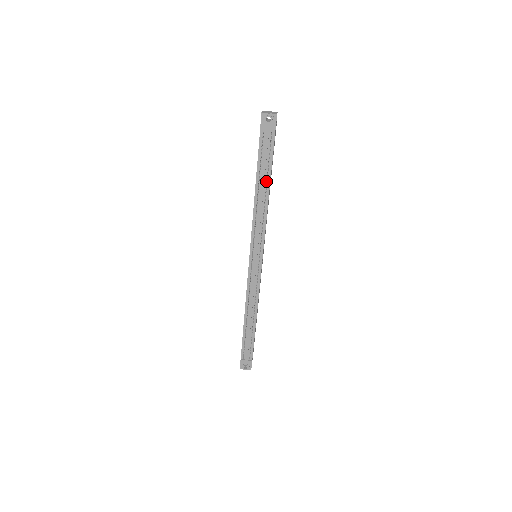
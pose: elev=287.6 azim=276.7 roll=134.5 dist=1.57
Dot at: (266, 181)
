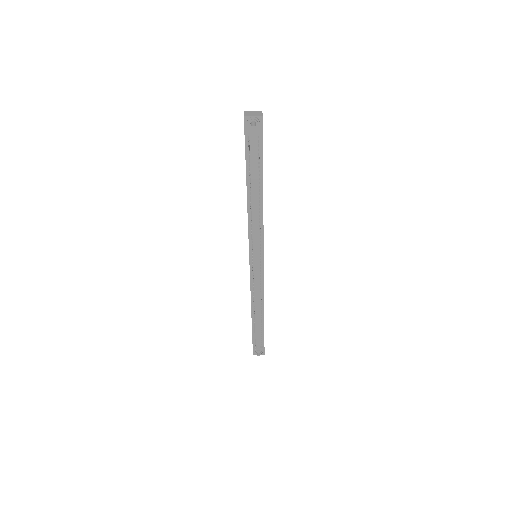
Dot at: (258, 187)
